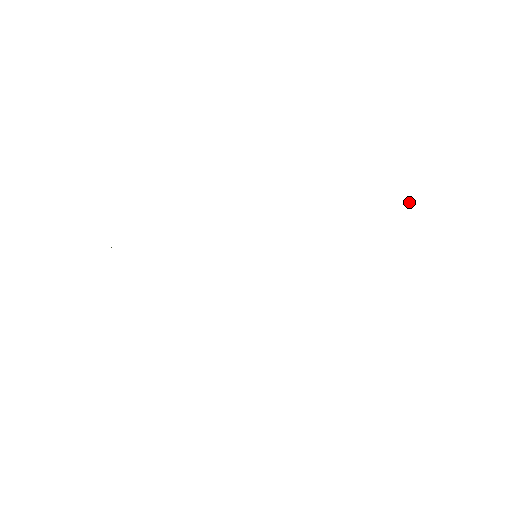
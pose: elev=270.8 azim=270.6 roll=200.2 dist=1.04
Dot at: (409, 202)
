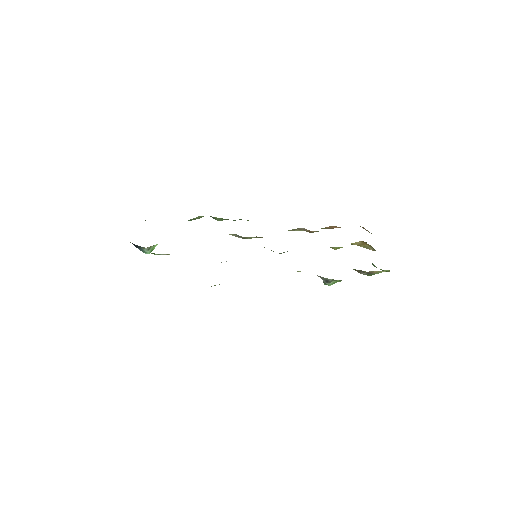
Dot at: occluded
